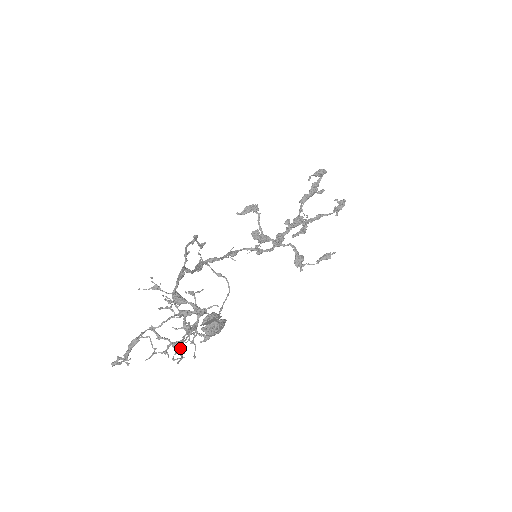
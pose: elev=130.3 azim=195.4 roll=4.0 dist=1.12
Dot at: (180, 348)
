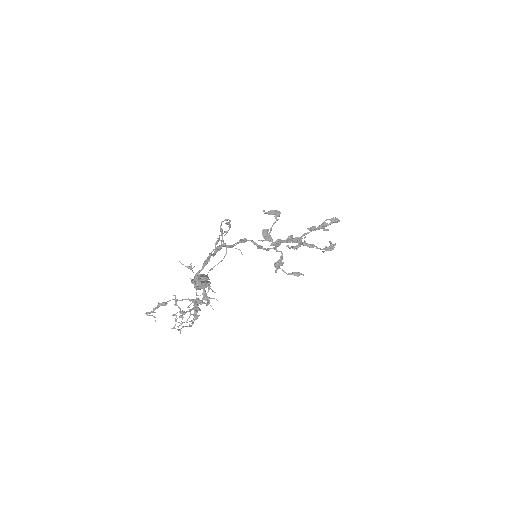
Dot at: (183, 317)
